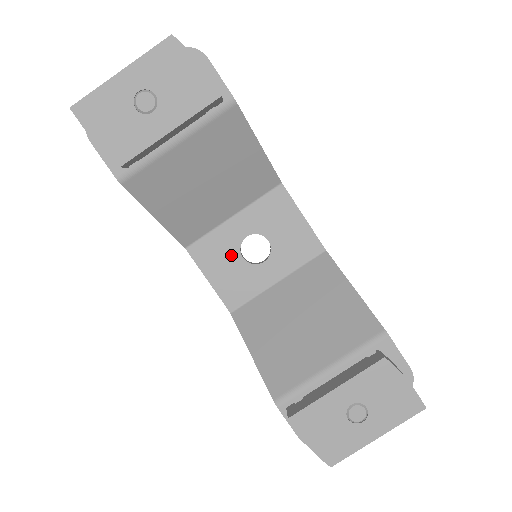
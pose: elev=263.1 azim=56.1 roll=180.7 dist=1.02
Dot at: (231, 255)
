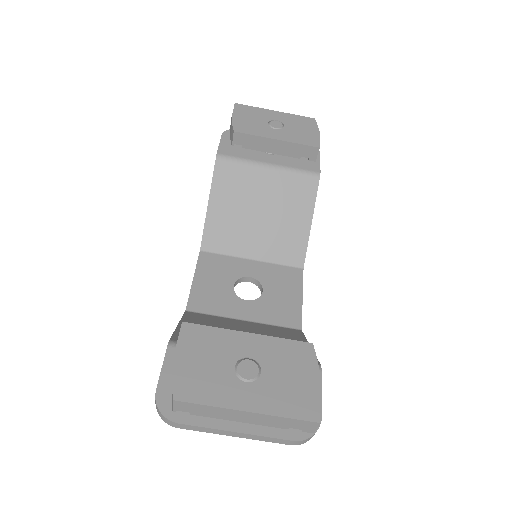
Dot at: (227, 278)
